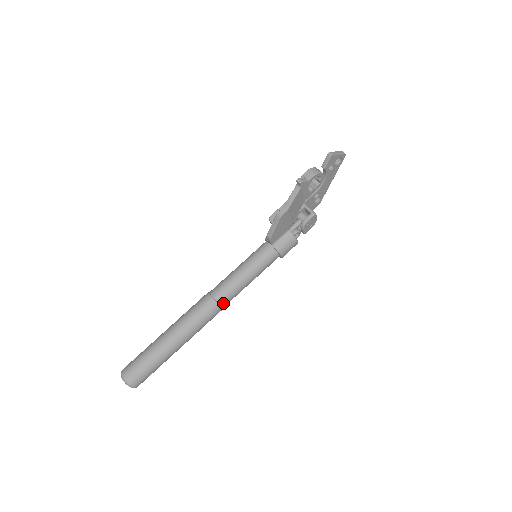
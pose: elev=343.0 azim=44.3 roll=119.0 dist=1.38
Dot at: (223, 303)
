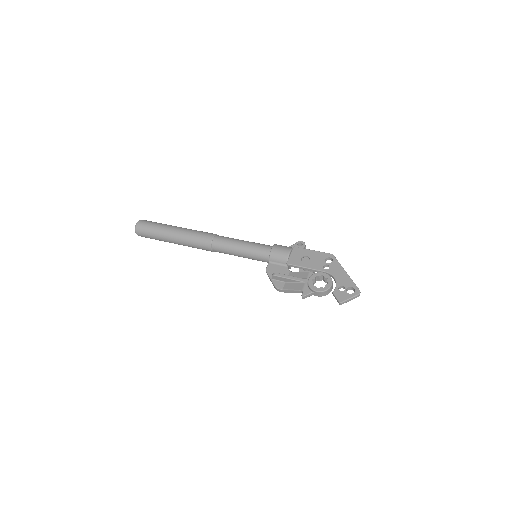
Dot at: occluded
